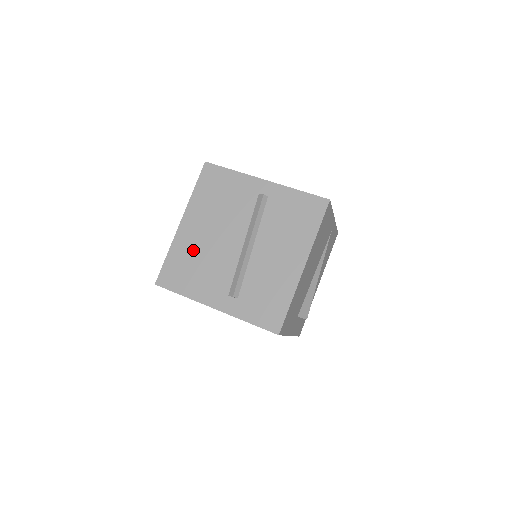
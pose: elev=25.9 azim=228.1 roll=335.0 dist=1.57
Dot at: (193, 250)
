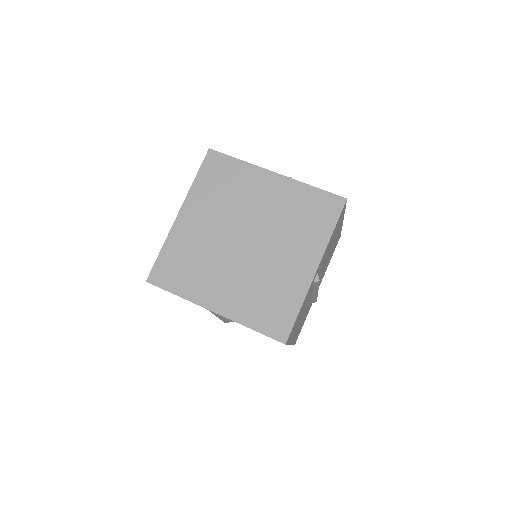
Dot at: occluded
